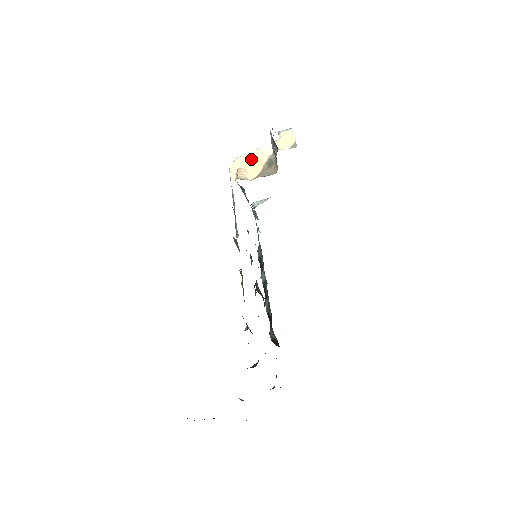
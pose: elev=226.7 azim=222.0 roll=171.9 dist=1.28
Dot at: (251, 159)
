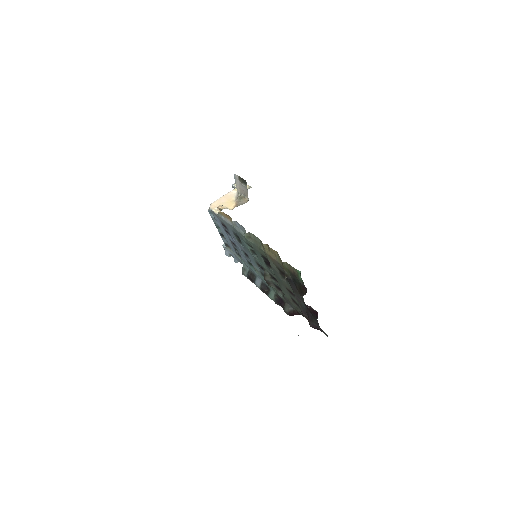
Dot at: (223, 200)
